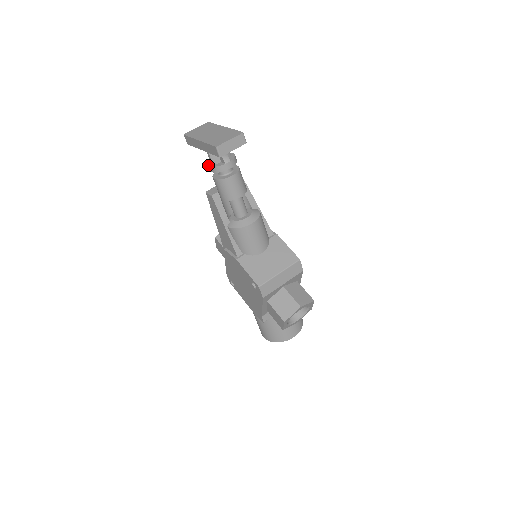
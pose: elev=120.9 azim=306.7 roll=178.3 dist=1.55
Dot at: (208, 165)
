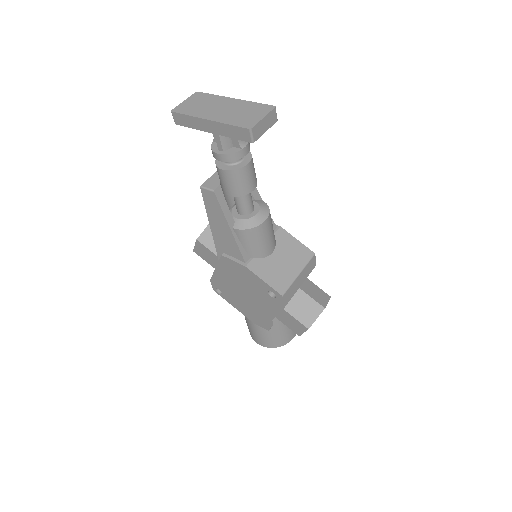
Dot at: (215, 152)
